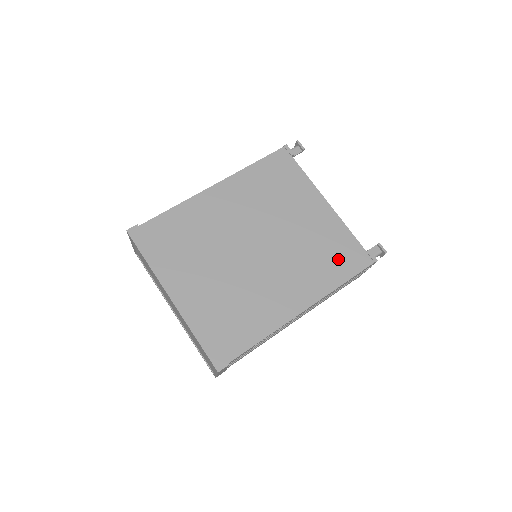
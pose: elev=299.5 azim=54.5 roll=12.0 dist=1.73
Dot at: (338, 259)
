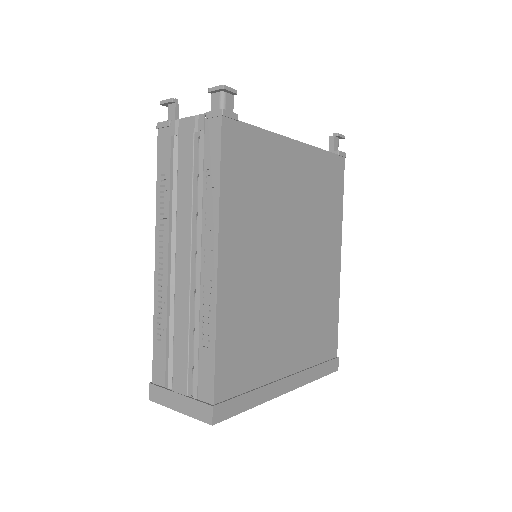
Dot at: (331, 189)
